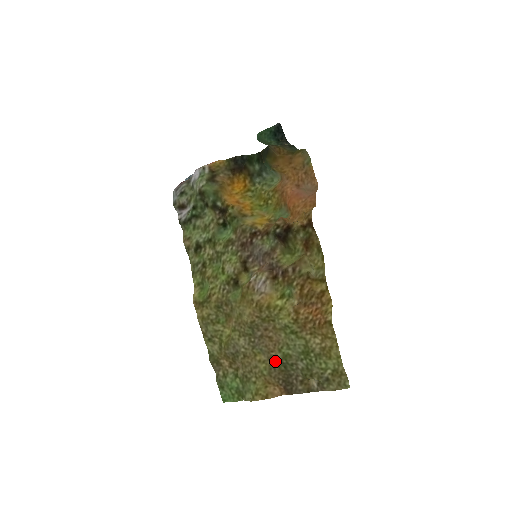
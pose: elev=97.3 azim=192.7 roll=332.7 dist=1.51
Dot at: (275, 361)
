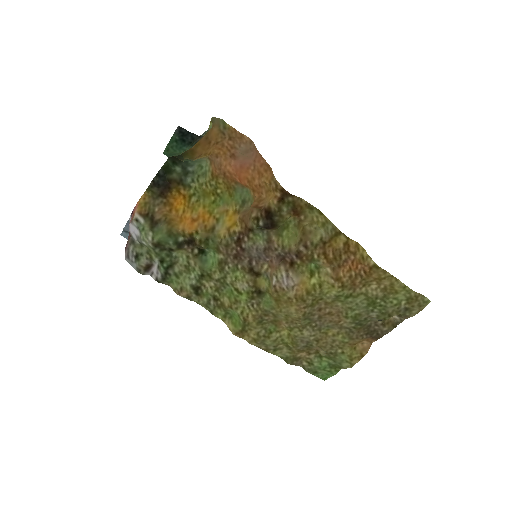
Dot at: (348, 327)
